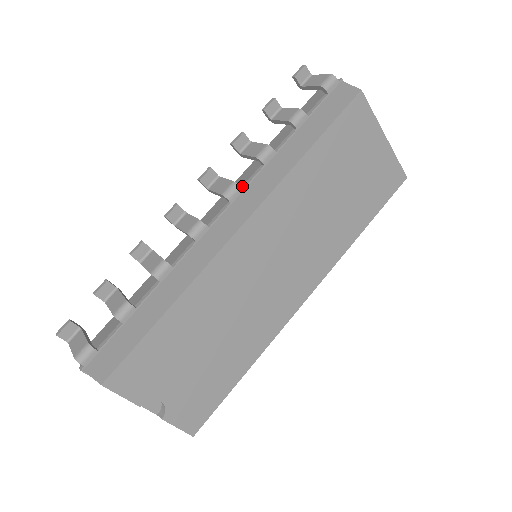
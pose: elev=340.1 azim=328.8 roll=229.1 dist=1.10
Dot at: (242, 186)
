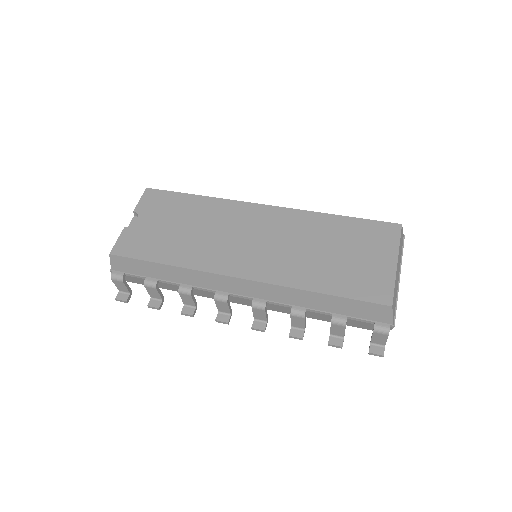
Dot at: occluded
